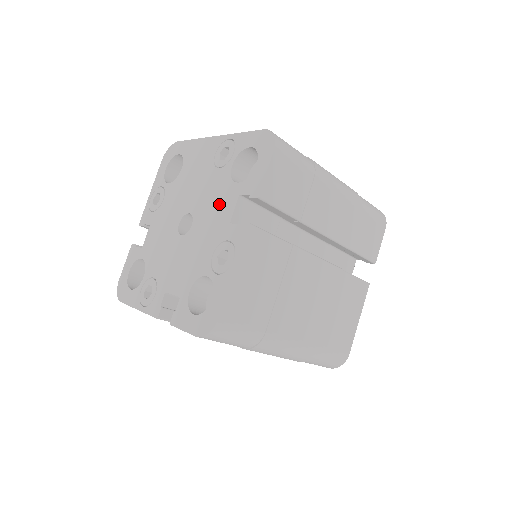
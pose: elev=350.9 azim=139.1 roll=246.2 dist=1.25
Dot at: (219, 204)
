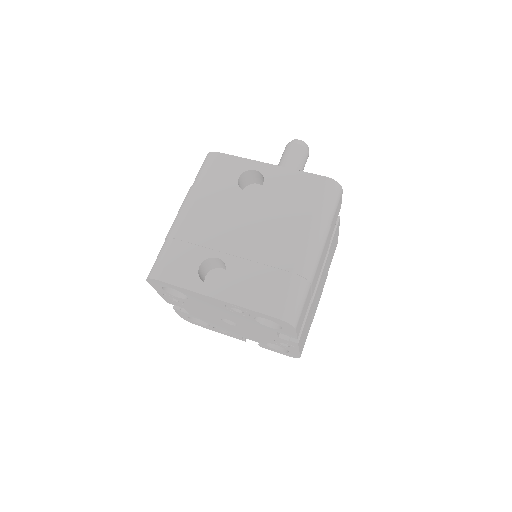
Dot at: (259, 328)
